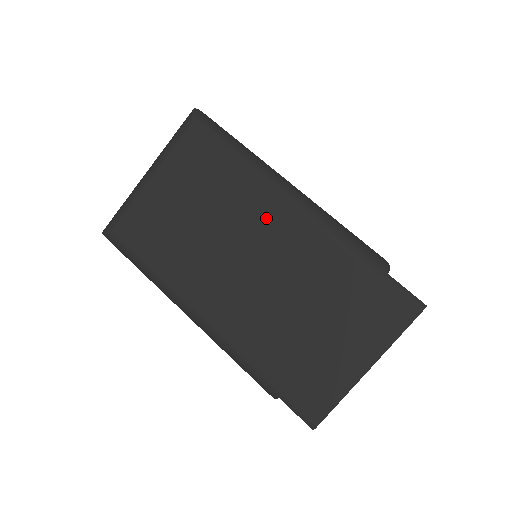
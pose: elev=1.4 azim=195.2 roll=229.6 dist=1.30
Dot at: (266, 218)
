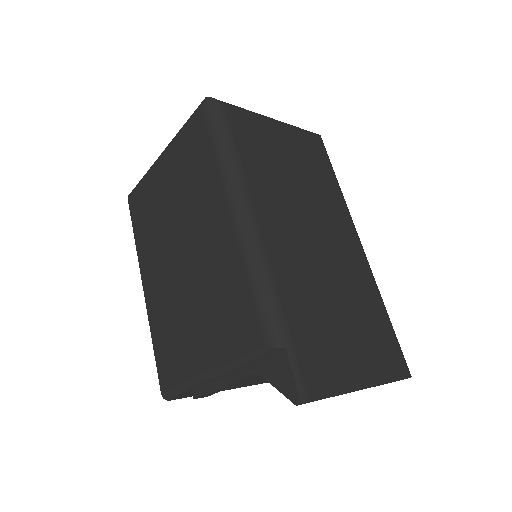
Dot at: (339, 226)
